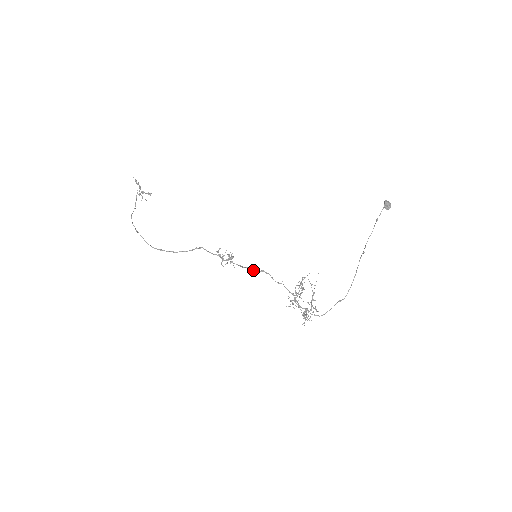
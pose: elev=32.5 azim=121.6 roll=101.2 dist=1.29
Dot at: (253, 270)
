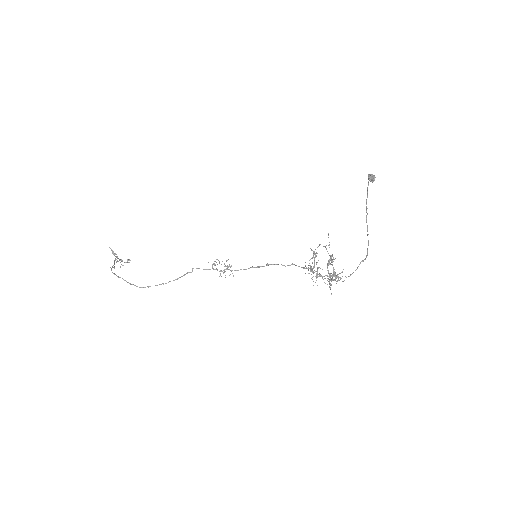
Dot at: (257, 267)
